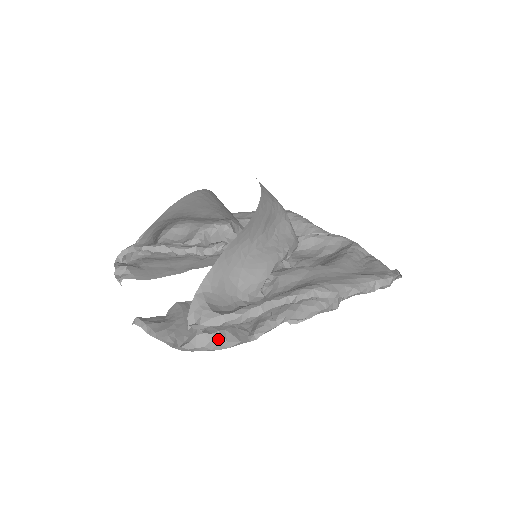
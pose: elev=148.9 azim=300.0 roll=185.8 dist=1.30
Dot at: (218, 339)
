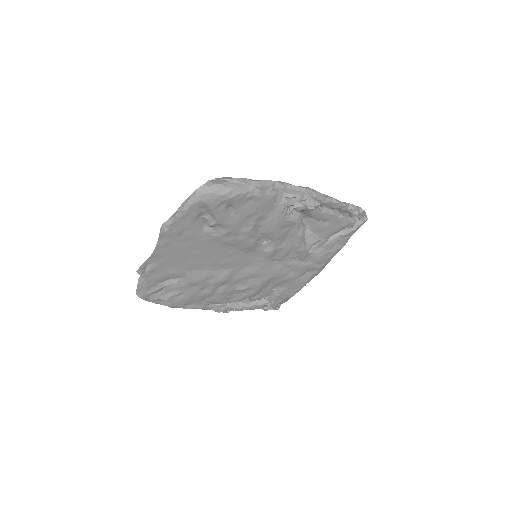
Dot at: (231, 183)
